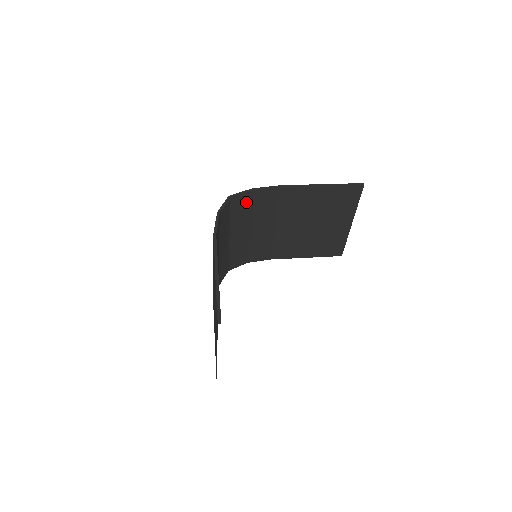
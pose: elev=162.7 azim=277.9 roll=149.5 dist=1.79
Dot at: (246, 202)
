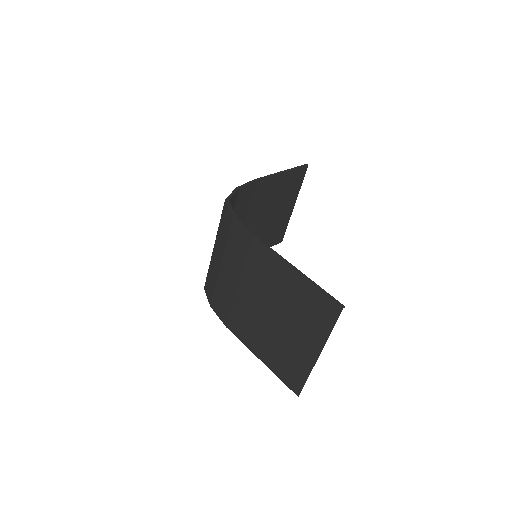
Dot at: (233, 204)
